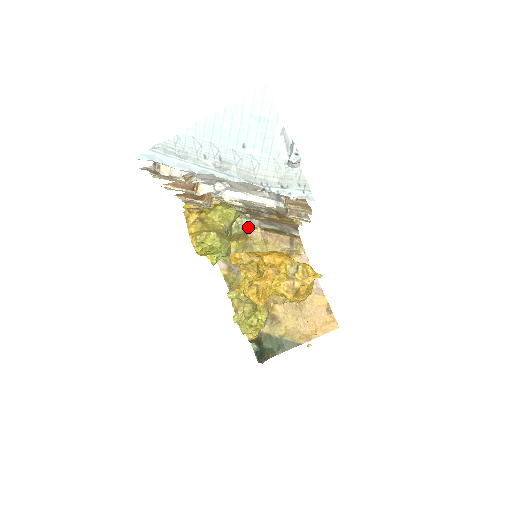
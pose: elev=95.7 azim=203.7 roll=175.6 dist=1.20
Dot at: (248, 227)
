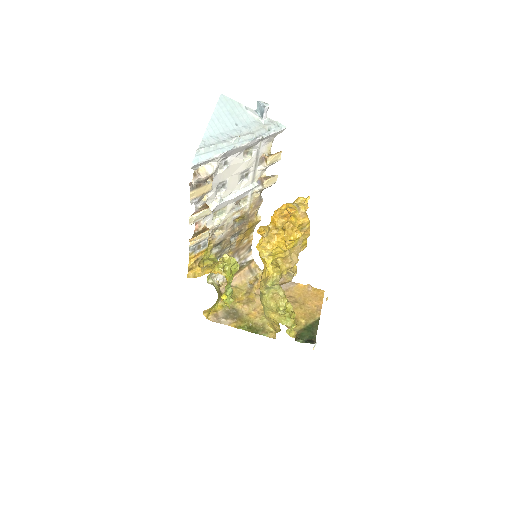
Dot at: (219, 285)
